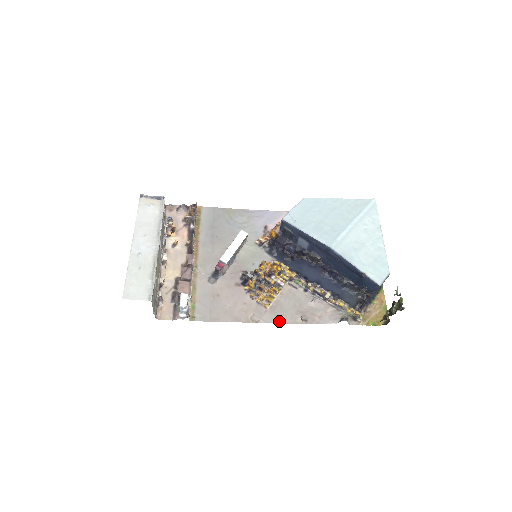
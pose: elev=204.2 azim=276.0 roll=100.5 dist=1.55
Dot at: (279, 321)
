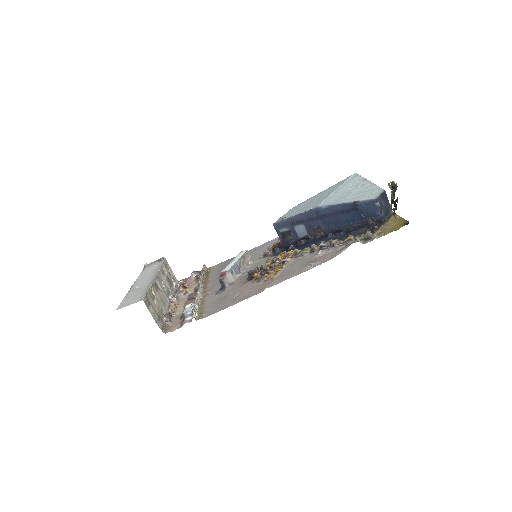
Dot at: (287, 278)
